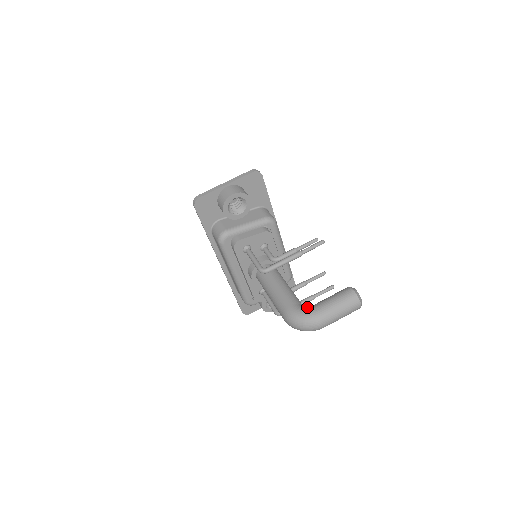
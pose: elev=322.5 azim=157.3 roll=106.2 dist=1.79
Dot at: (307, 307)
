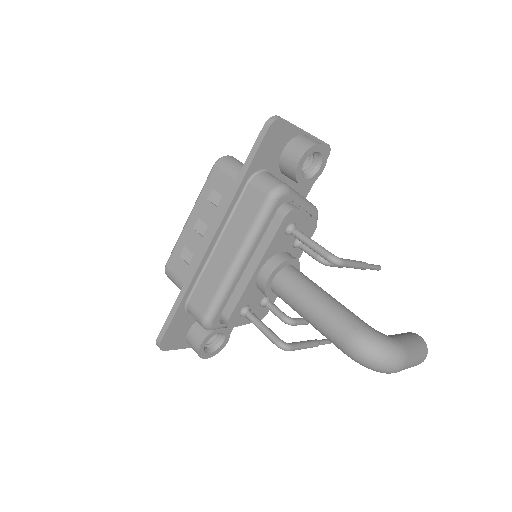
Dot at: (384, 334)
